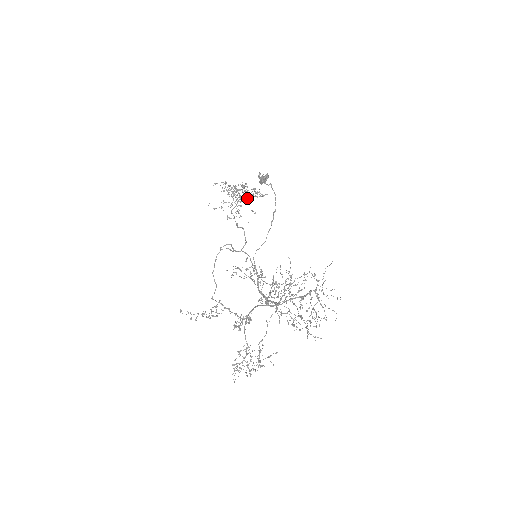
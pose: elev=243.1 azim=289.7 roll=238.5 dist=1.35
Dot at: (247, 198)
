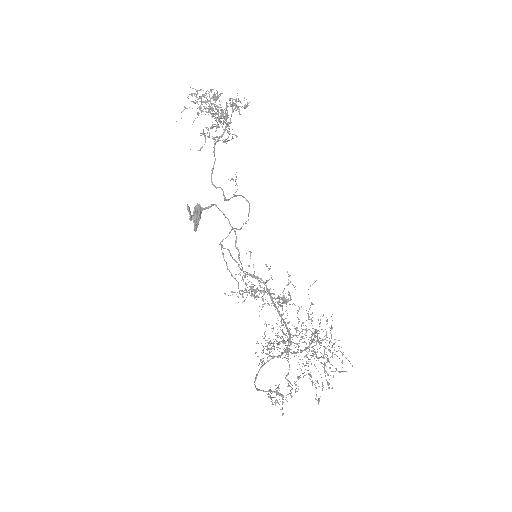
Dot at: (227, 123)
